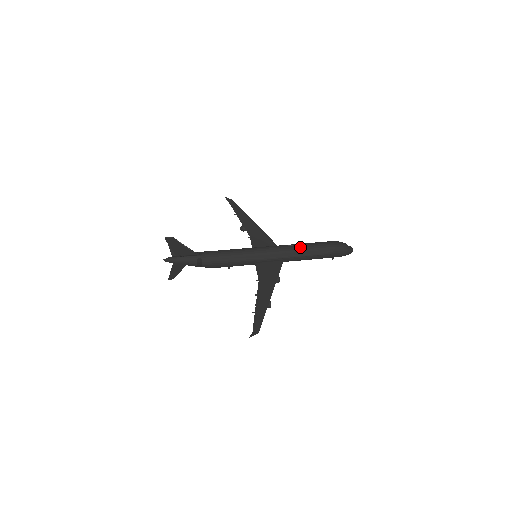
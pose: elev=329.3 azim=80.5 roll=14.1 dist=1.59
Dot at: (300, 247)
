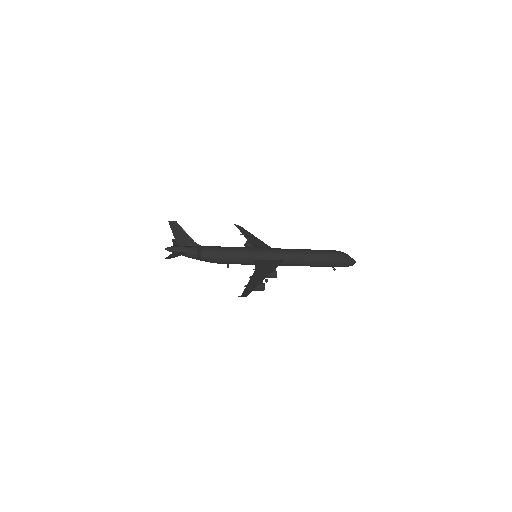
Dot at: (300, 250)
